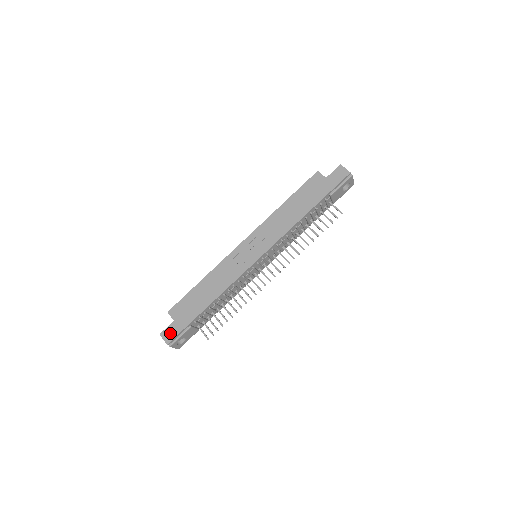
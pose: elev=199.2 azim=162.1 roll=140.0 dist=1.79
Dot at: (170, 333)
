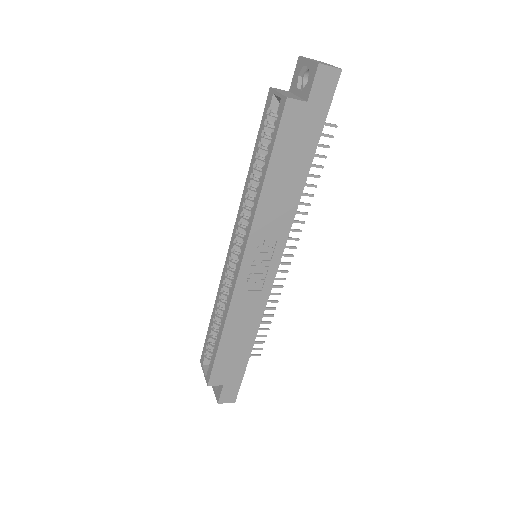
Dot at: (229, 395)
